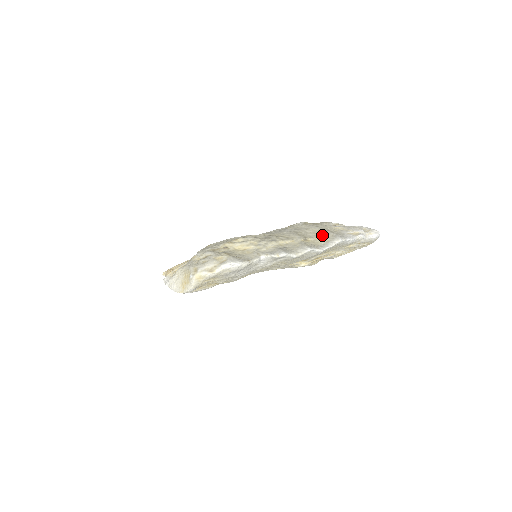
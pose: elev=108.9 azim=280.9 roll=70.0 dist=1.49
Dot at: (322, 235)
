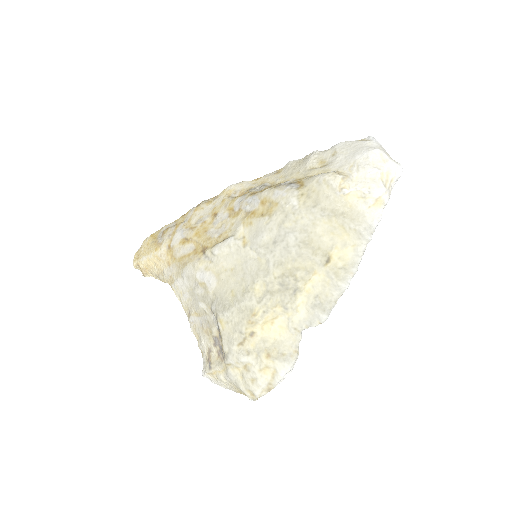
Dot at: (341, 234)
